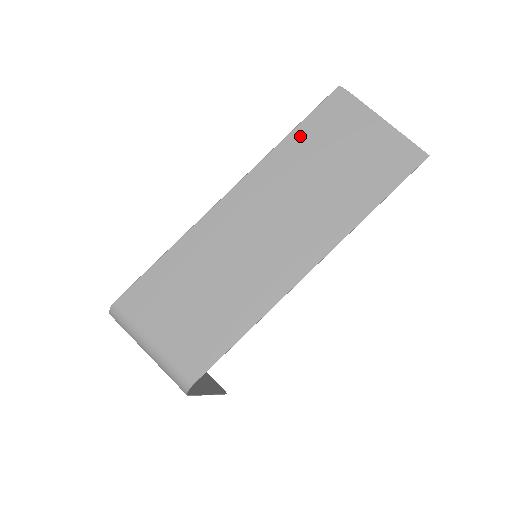
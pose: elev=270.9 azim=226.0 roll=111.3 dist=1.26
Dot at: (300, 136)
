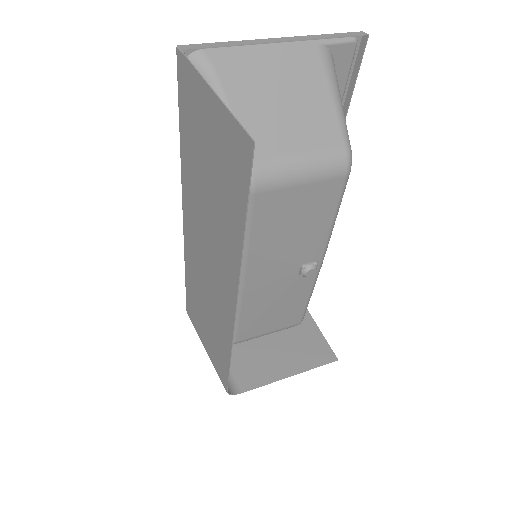
Dot at: (184, 139)
